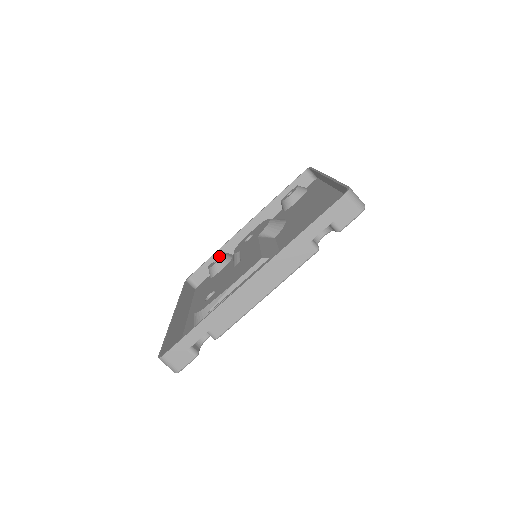
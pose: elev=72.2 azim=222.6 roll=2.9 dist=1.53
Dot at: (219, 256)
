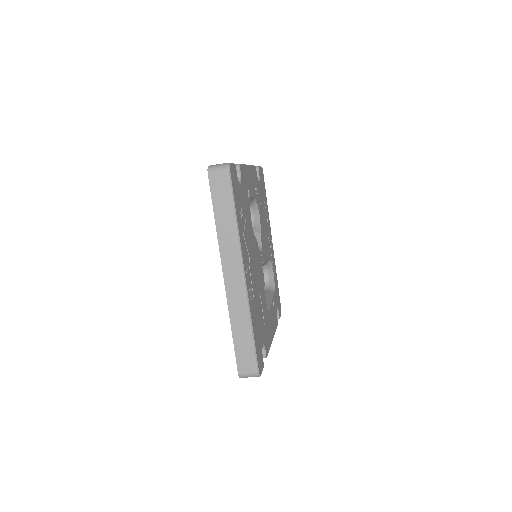
Dot at: occluded
